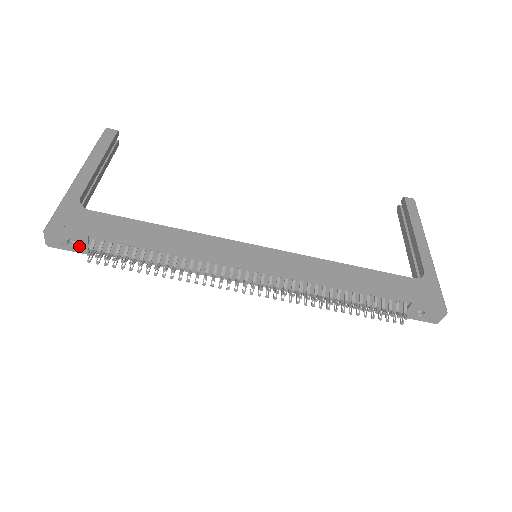
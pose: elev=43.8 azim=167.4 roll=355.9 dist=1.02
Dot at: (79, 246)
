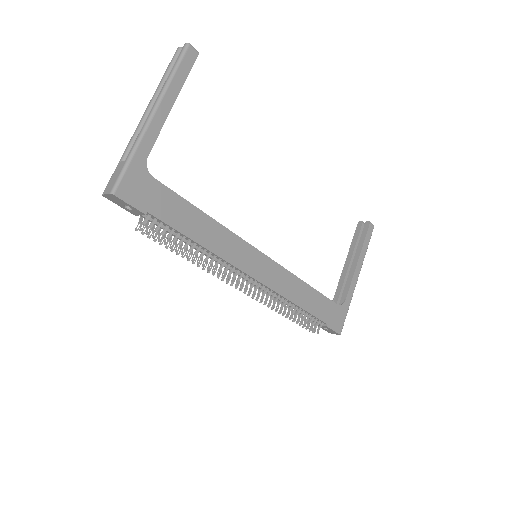
Dot at: (132, 211)
